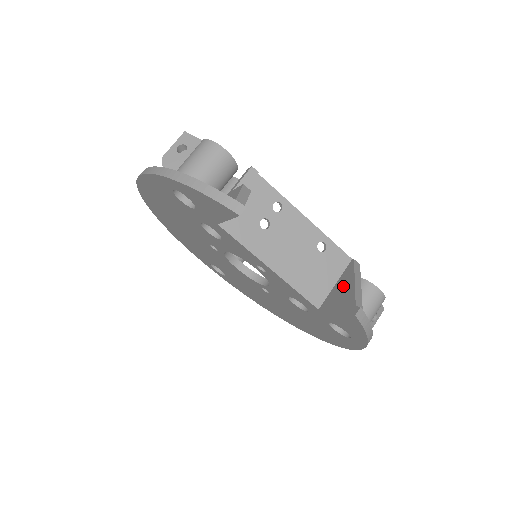
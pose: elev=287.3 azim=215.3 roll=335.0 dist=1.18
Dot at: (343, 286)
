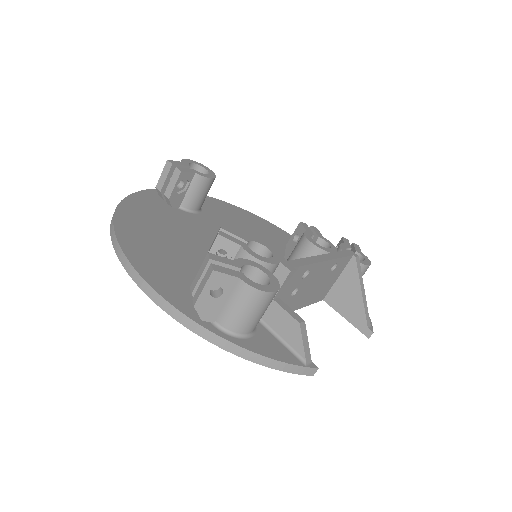
Dot at: (348, 290)
